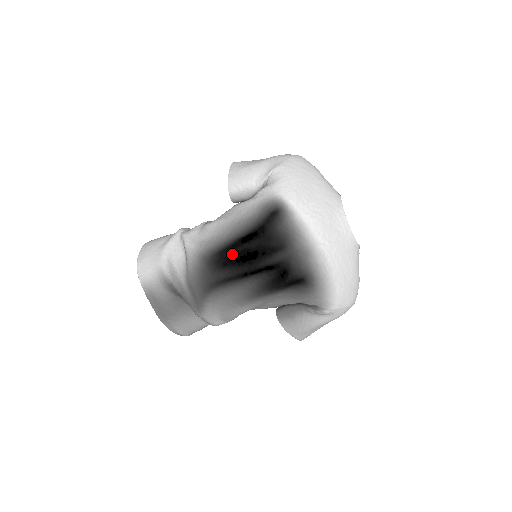
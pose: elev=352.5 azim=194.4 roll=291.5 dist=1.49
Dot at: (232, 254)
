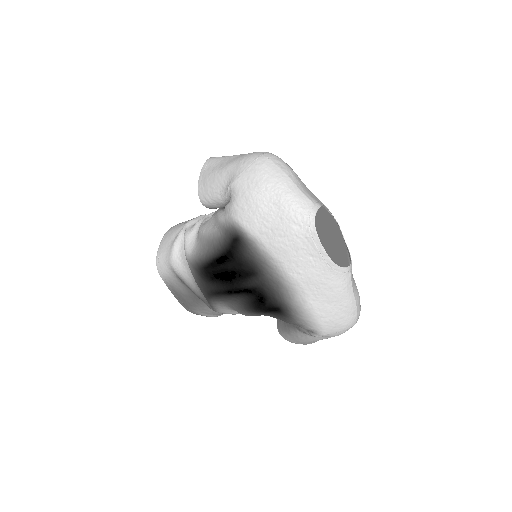
Dot at: (214, 271)
